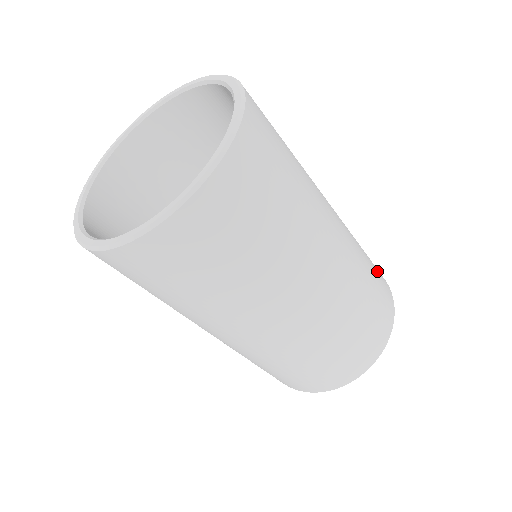
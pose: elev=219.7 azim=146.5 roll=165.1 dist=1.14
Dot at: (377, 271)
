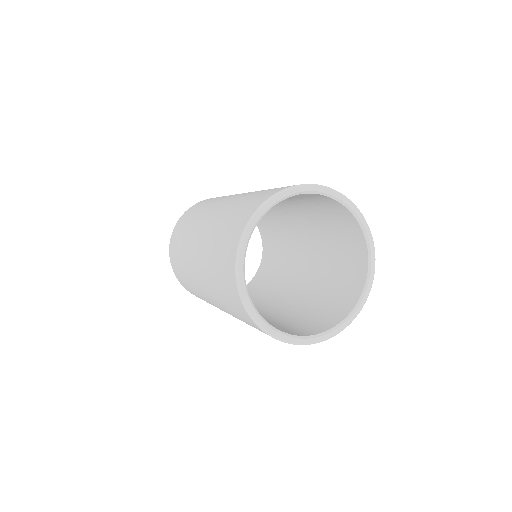
Dot at: occluded
